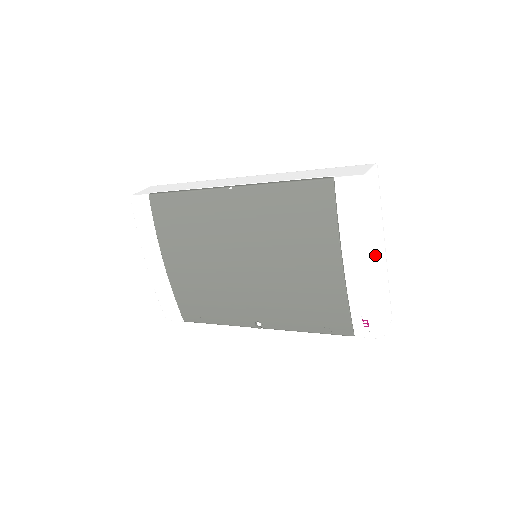
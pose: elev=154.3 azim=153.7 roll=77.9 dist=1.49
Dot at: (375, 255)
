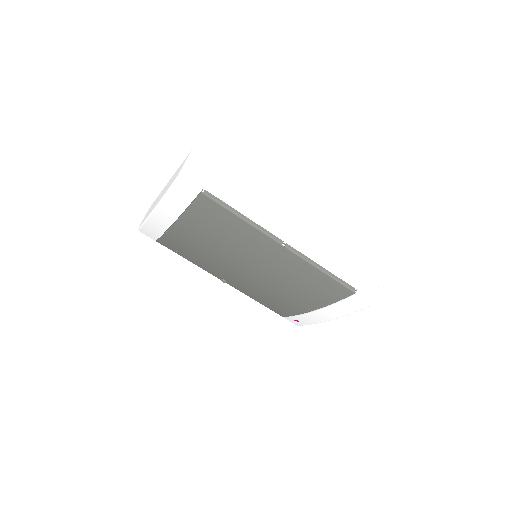
Dot at: occluded
